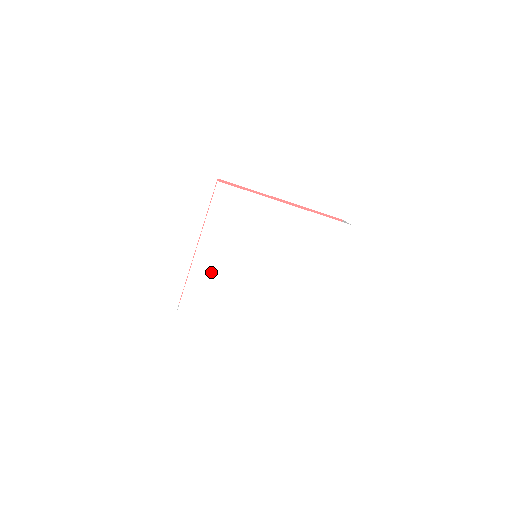
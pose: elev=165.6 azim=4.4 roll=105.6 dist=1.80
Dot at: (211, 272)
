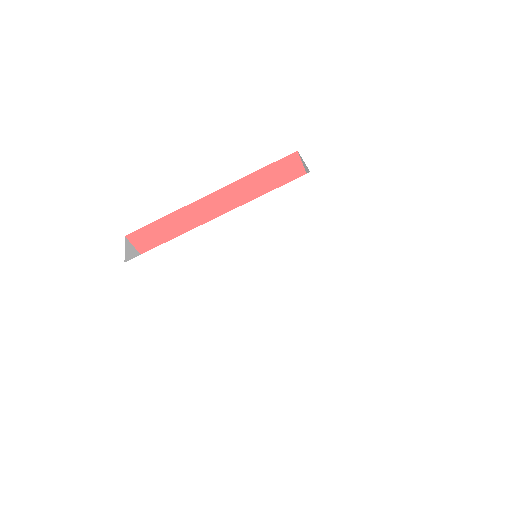
Dot at: (206, 249)
